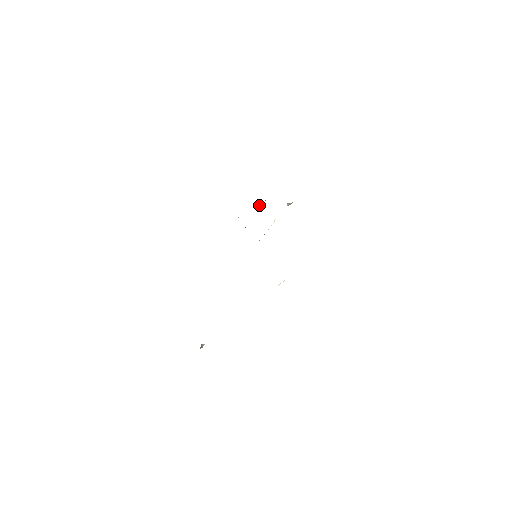
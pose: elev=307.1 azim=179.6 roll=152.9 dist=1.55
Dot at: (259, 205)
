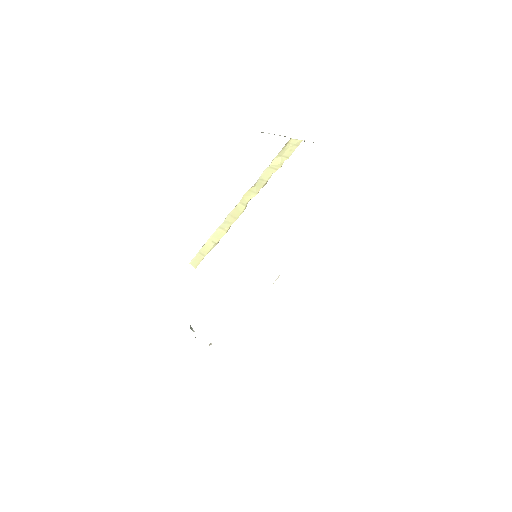
Dot at: (271, 163)
